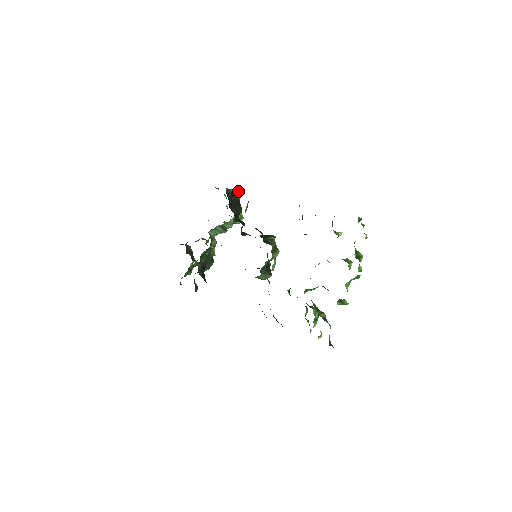
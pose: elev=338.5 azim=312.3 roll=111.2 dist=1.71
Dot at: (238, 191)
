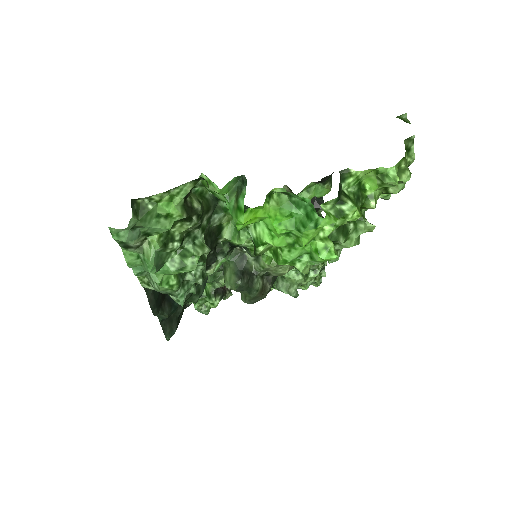
Dot at: occluded
